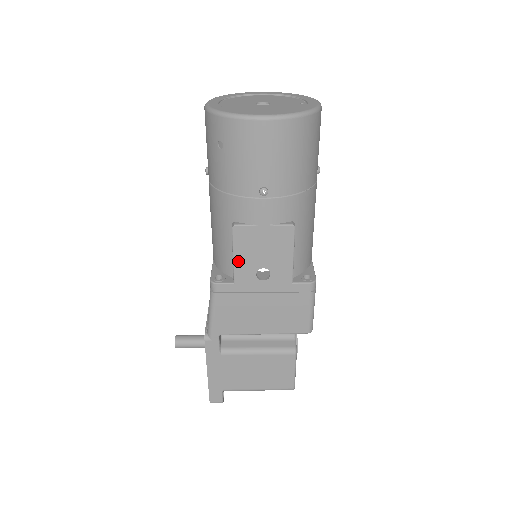
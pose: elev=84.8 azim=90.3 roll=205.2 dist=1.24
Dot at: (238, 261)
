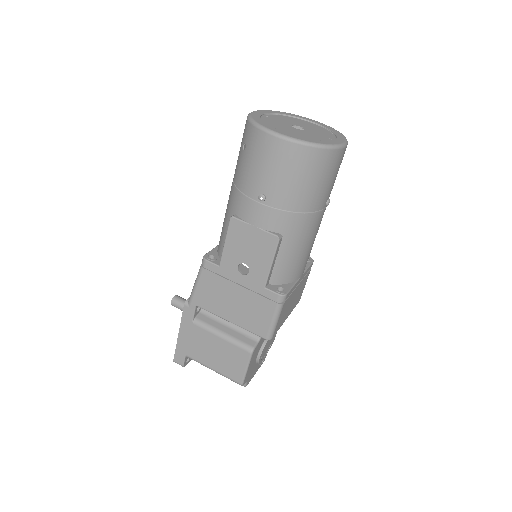
Dot at: (227, 248)
